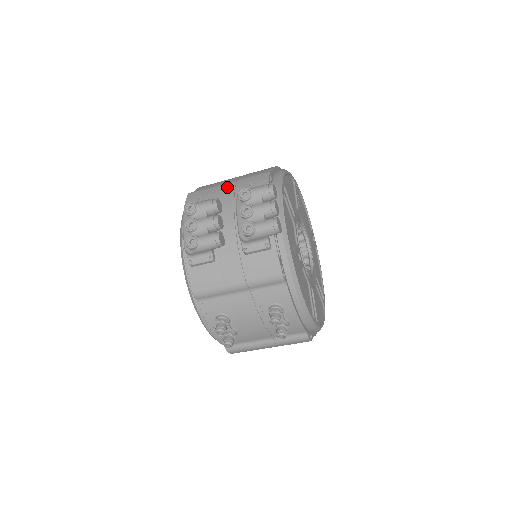
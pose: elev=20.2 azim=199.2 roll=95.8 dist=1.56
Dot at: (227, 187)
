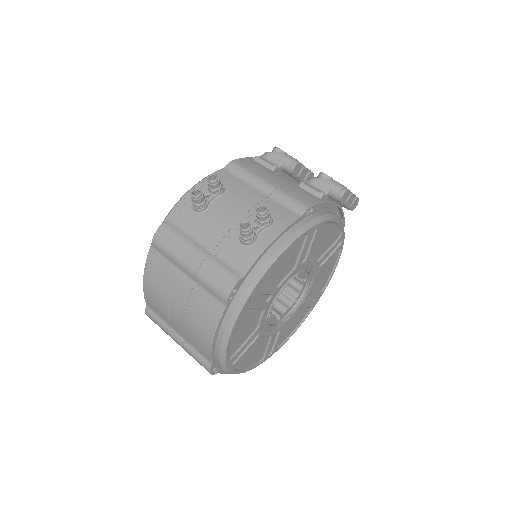
Dot at: occluded
